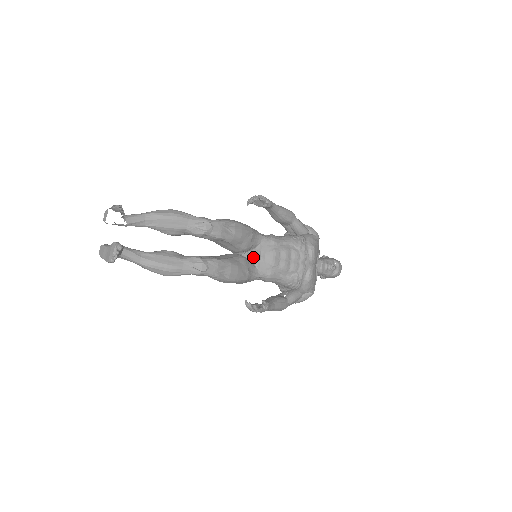
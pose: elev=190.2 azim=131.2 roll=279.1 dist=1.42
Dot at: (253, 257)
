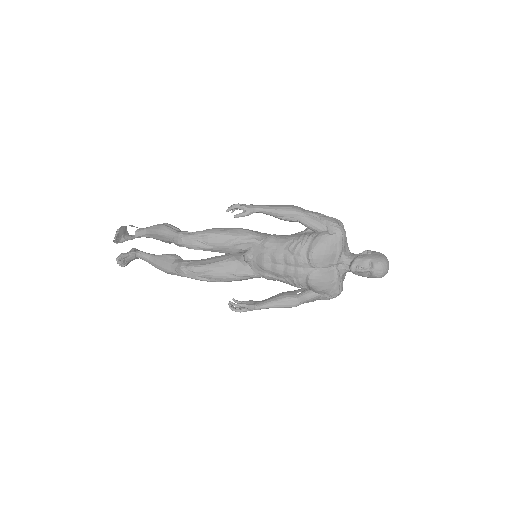
Dot at: (245, 259)
